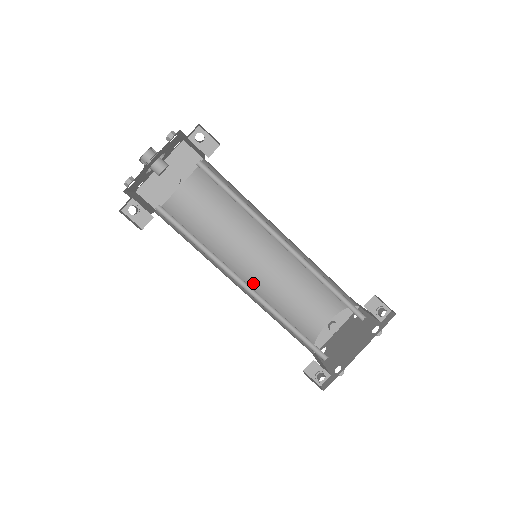
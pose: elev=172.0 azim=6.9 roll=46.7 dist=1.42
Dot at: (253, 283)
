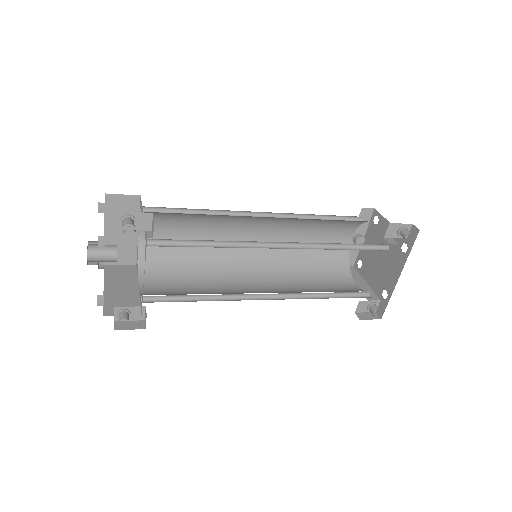
Dot at: (265, 262)
